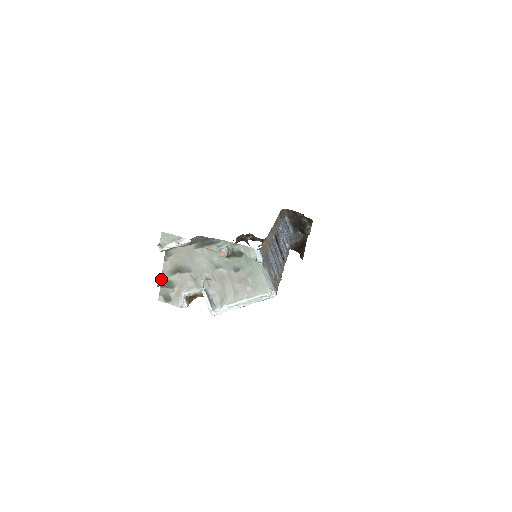
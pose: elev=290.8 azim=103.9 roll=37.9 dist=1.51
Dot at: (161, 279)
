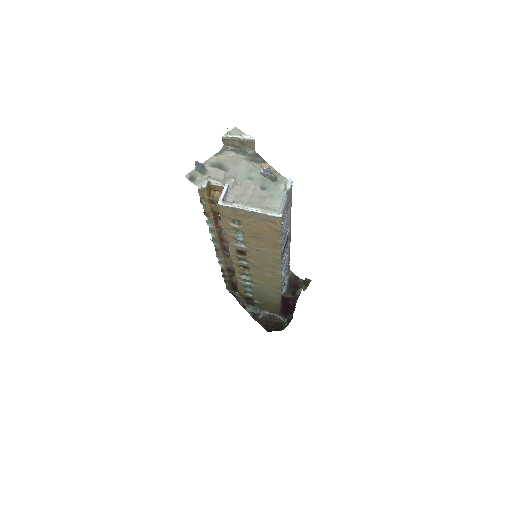
Dot at: (201, 164)
